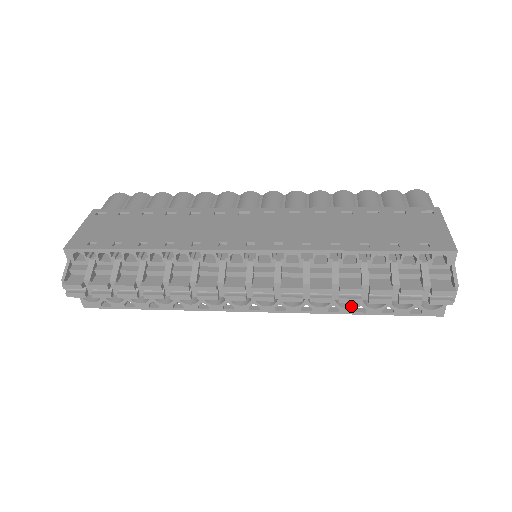
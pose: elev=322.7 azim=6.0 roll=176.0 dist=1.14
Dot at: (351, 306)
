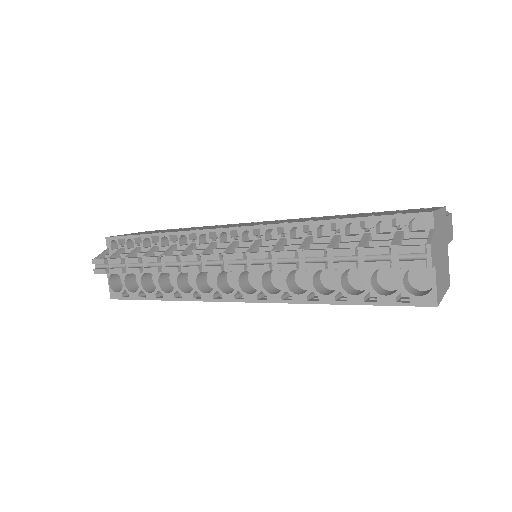
Dot at: (331, 293)
